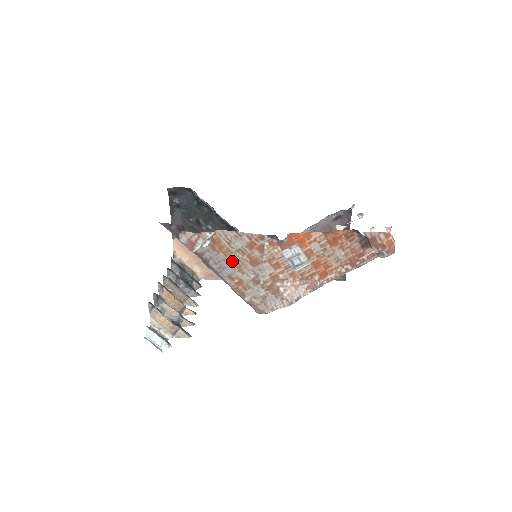
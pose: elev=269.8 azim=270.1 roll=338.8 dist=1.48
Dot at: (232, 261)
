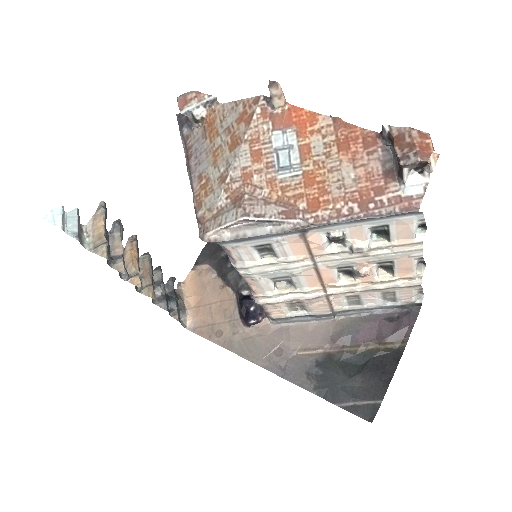
Dot at: (213, 149)
